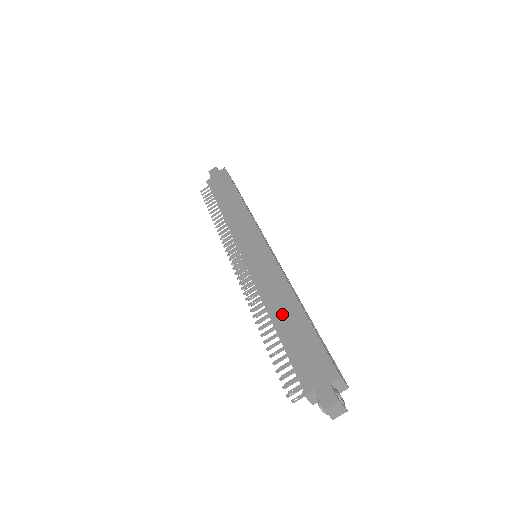
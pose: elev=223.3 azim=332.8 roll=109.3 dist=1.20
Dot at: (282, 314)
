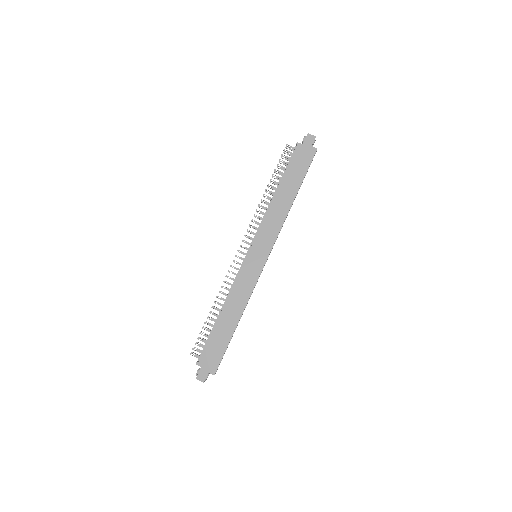
Dot at: (227, 317)
